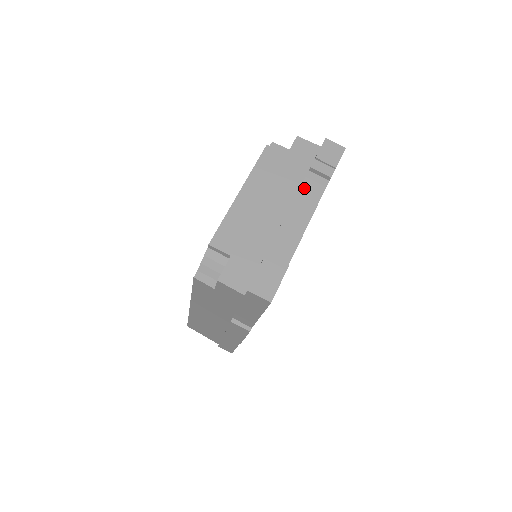
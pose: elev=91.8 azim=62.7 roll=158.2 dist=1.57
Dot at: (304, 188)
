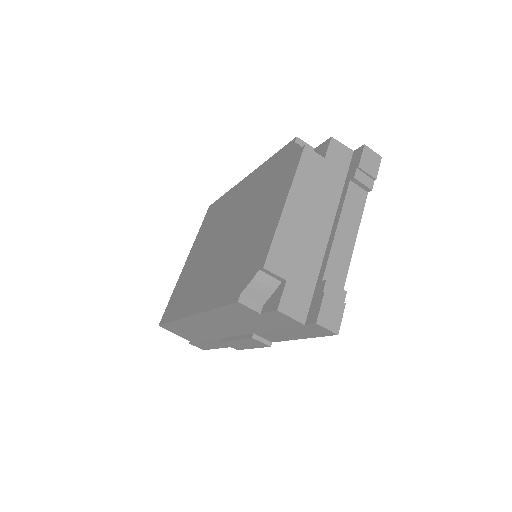
Dot at: (348, 201)
